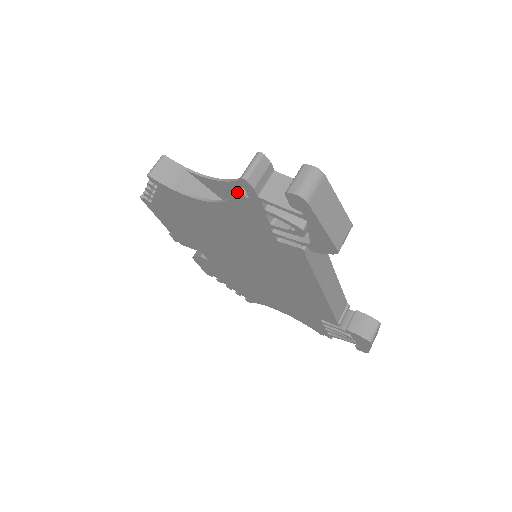
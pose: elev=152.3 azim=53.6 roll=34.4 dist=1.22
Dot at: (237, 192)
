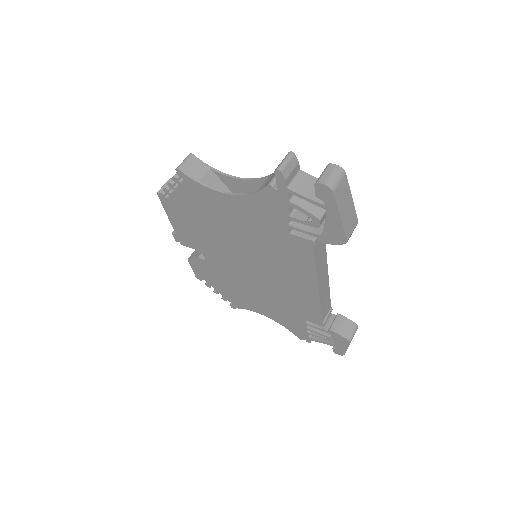
Dot at: (265, 185)
